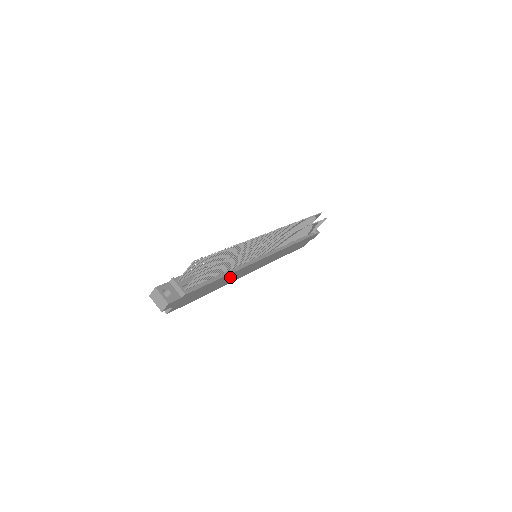
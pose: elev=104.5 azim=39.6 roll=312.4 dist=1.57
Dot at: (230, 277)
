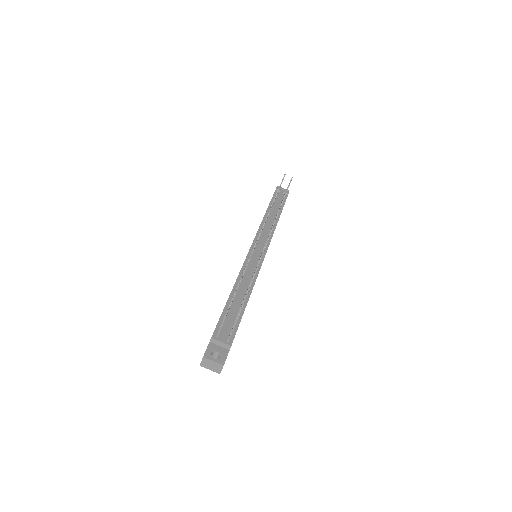
Dot at: occluded
